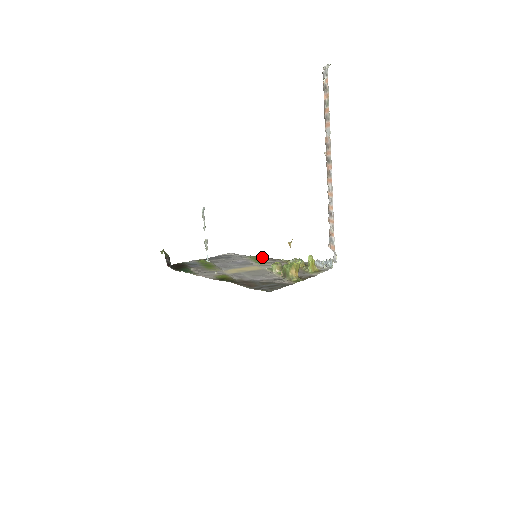
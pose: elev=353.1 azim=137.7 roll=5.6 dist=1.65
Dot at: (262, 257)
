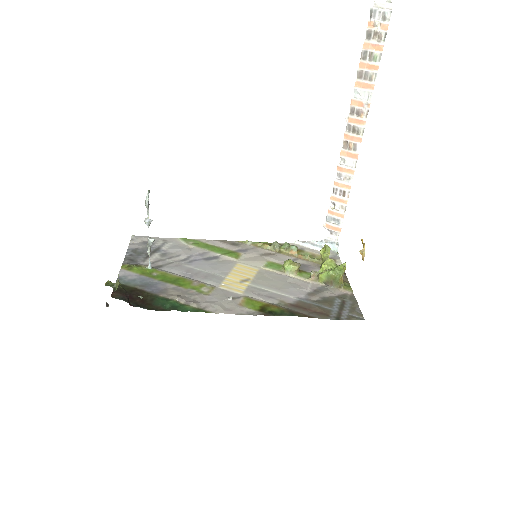
Dot at: (207, 240)
